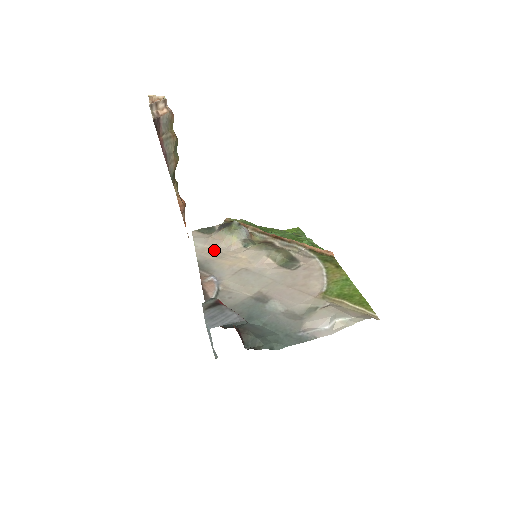
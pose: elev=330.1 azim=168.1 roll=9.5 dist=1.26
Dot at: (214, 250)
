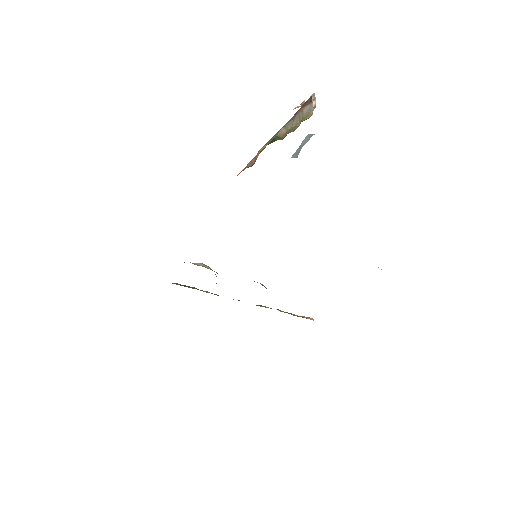
Dot at: occluded
